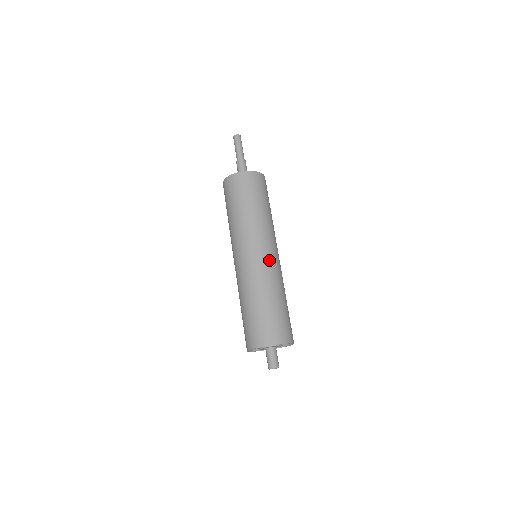
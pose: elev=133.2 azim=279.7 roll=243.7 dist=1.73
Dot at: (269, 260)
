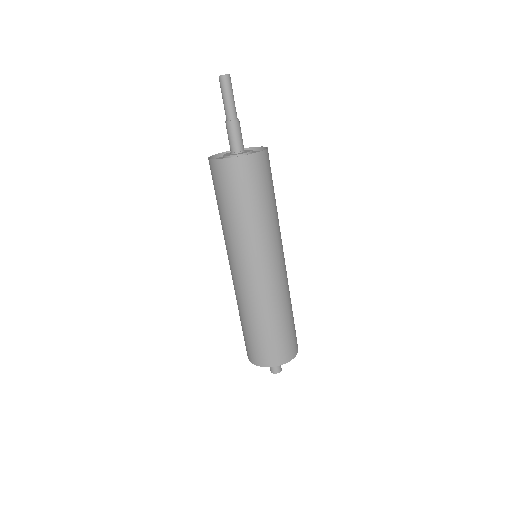
Dot at: (280, 273)
